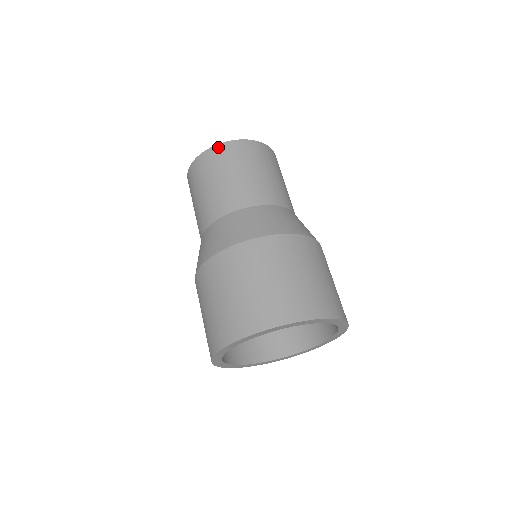
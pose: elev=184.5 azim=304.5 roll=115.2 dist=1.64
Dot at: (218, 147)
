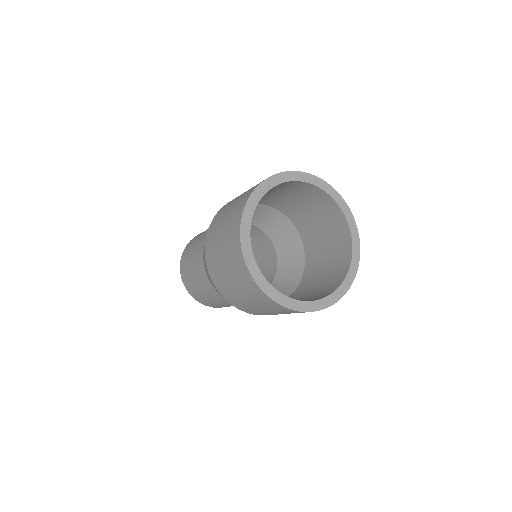
Dot at: occluded
